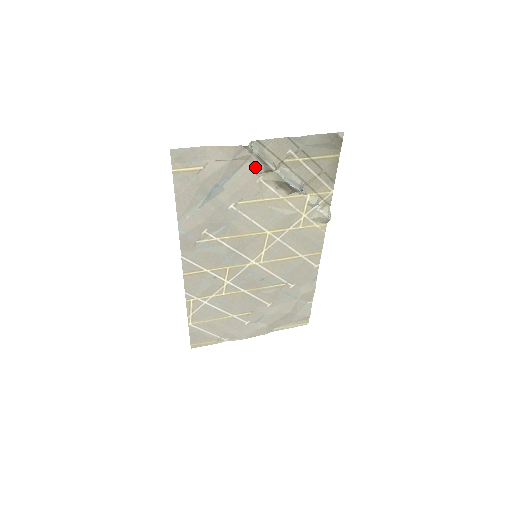
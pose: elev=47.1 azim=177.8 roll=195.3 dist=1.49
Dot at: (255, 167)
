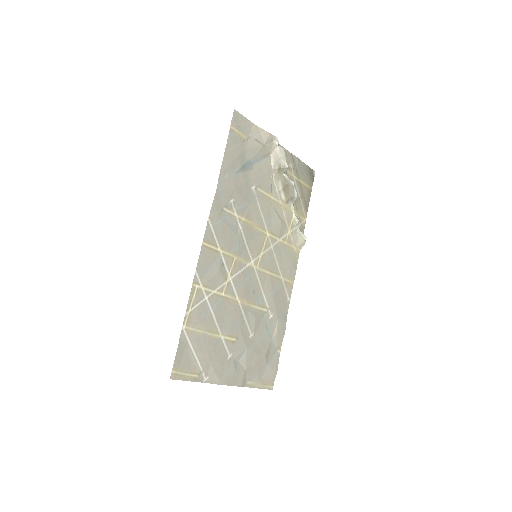
Dot at: (274, 161)
